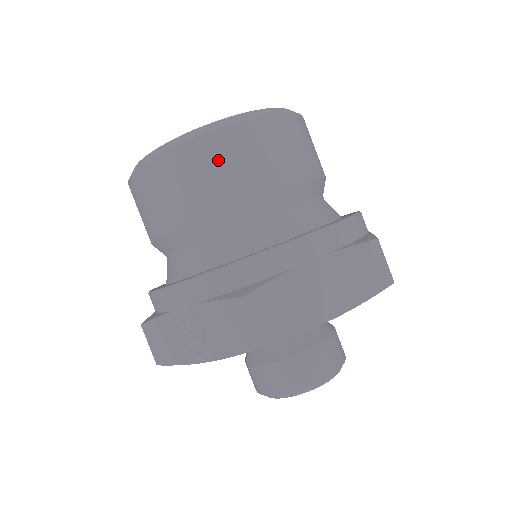
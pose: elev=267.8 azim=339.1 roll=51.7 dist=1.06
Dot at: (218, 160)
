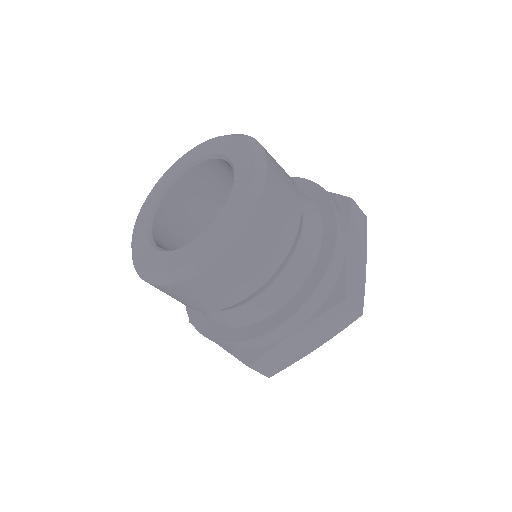
Dot at: (200, 292)
